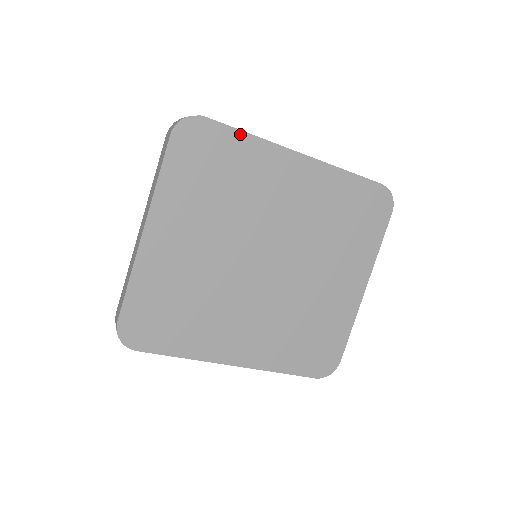
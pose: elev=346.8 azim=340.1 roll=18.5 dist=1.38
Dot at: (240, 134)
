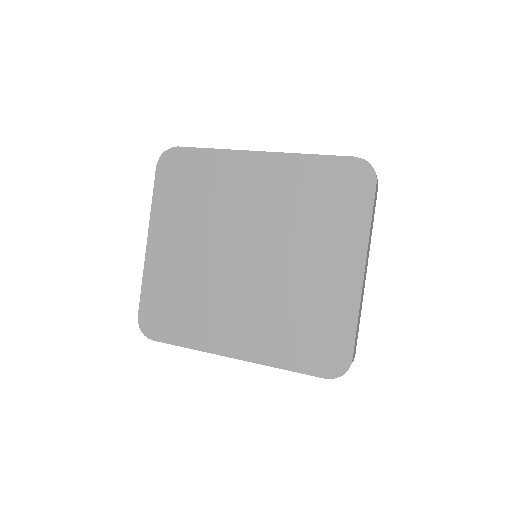
Dot at: (205, 151)
